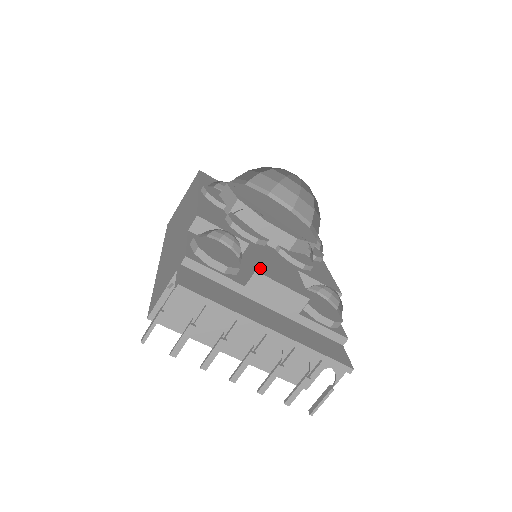
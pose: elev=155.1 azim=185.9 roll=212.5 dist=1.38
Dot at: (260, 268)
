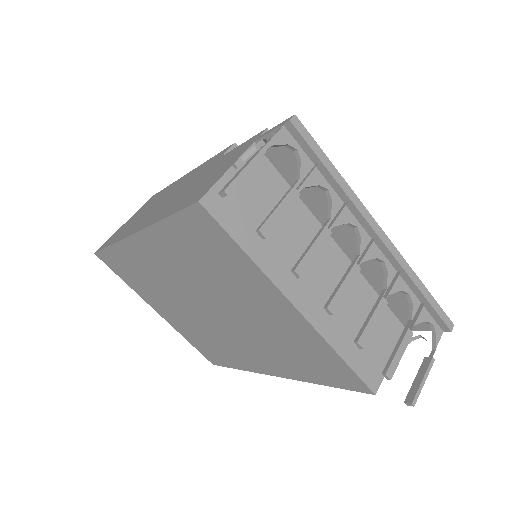
Dot at: occluded
